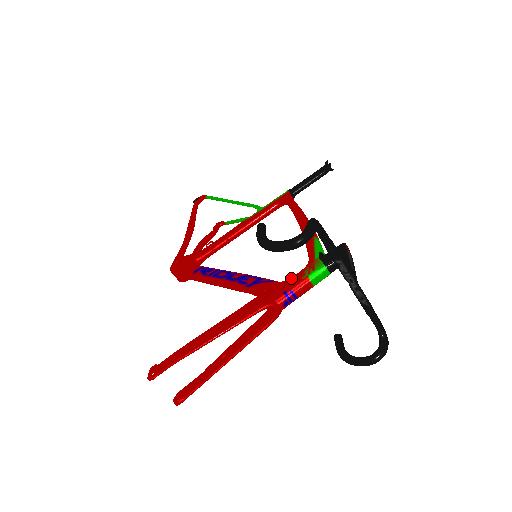
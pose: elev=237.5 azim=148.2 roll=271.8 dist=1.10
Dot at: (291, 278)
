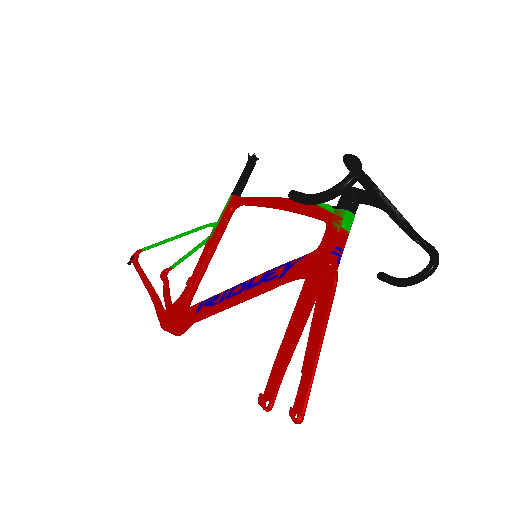
Dot at: (324, 240)
